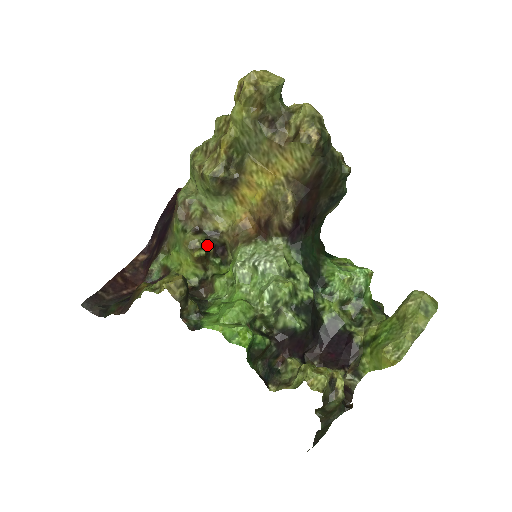
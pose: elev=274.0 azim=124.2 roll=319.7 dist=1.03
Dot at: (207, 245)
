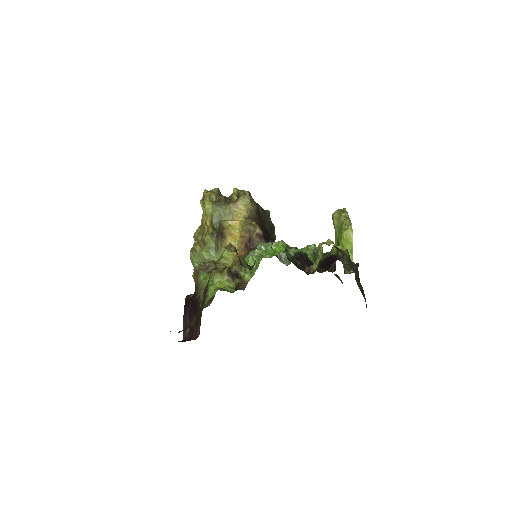
Dot at: occluded
